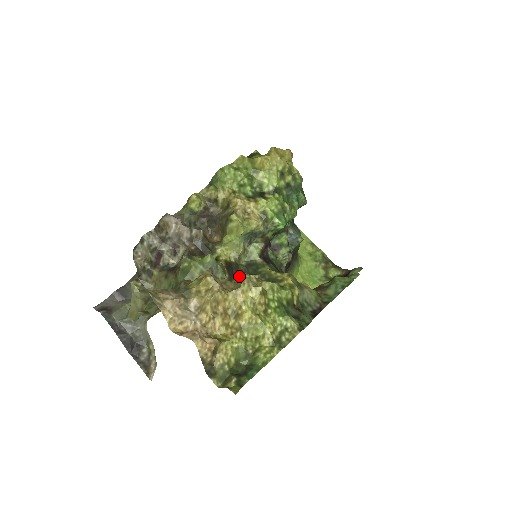
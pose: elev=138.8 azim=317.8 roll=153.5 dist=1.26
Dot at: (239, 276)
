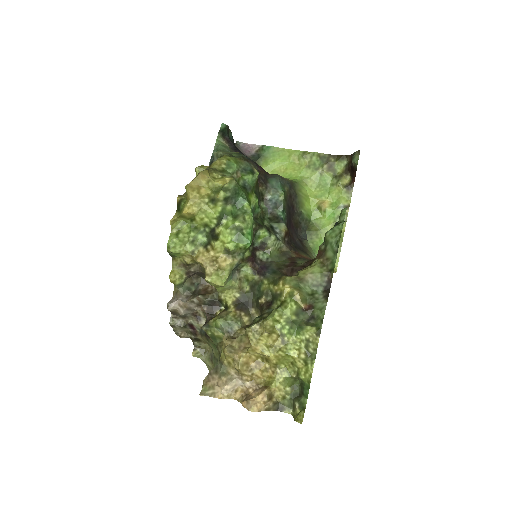
Dot at: (246, 330)
